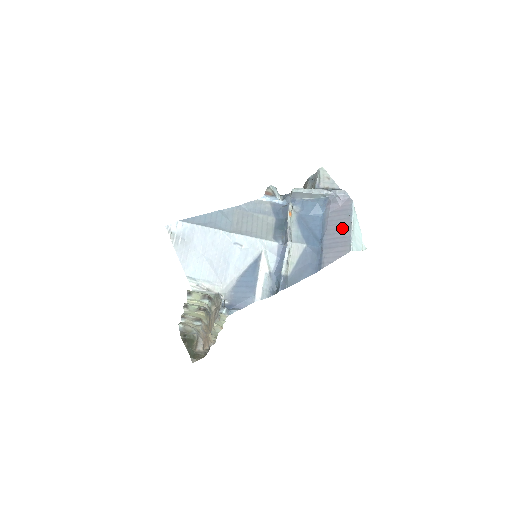
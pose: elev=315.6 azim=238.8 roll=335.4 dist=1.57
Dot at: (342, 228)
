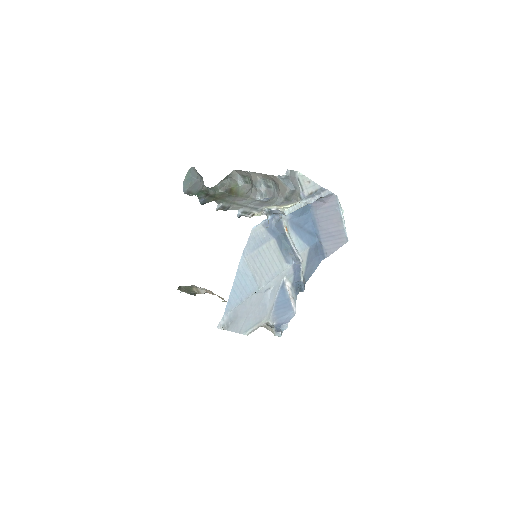
Dot at: (334, 223)
